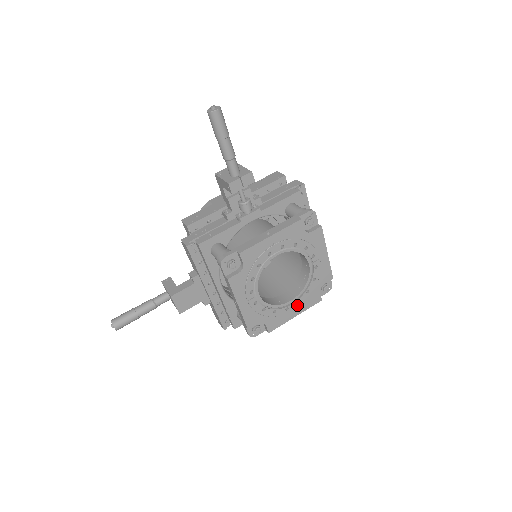
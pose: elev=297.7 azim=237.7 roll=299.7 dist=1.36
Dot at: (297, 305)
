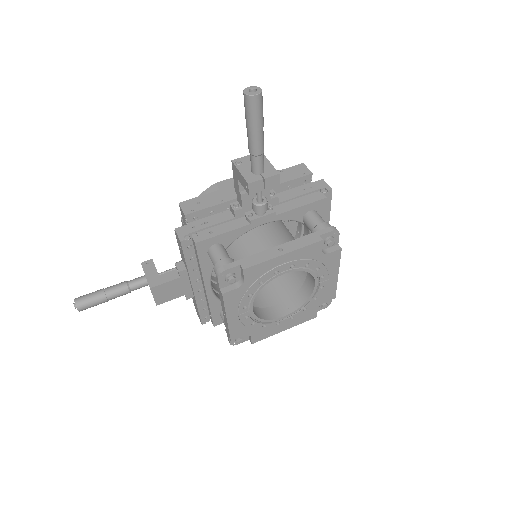
Dot at: (290, 320)
